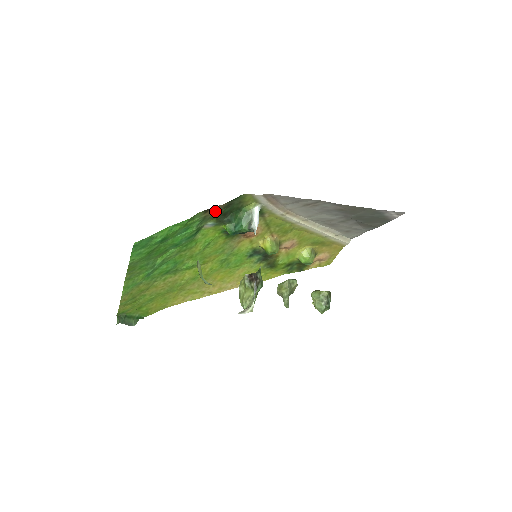
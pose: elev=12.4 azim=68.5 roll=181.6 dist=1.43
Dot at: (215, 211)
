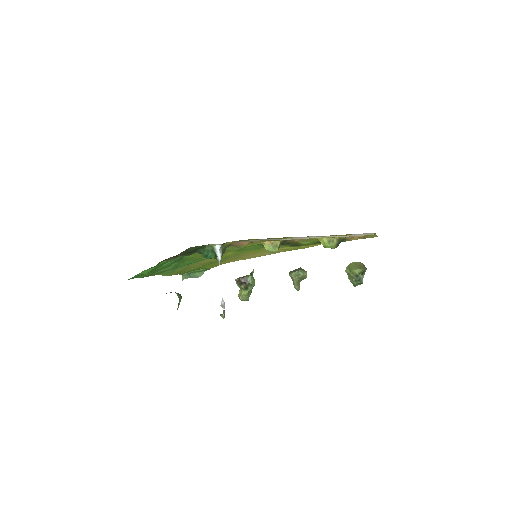
Dot at: occluded
